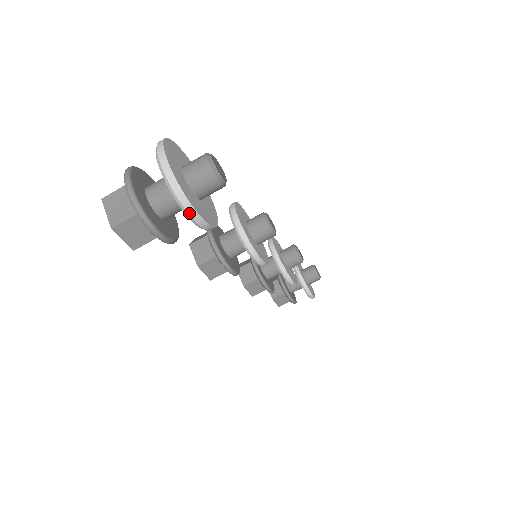
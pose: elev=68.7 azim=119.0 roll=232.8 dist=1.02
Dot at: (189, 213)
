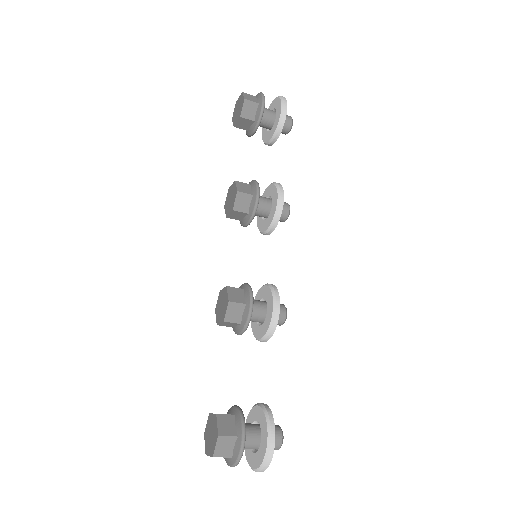
Dot at: (247, 453)
